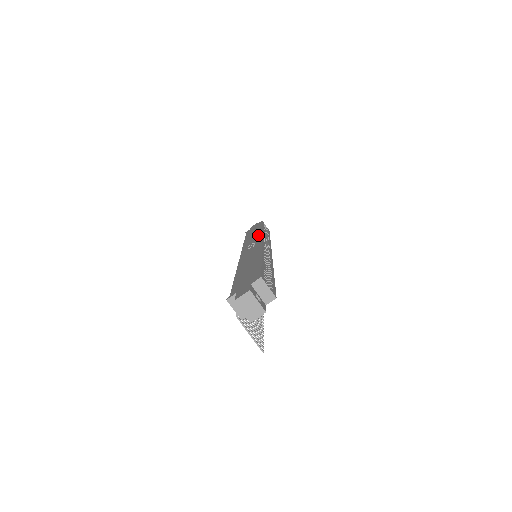
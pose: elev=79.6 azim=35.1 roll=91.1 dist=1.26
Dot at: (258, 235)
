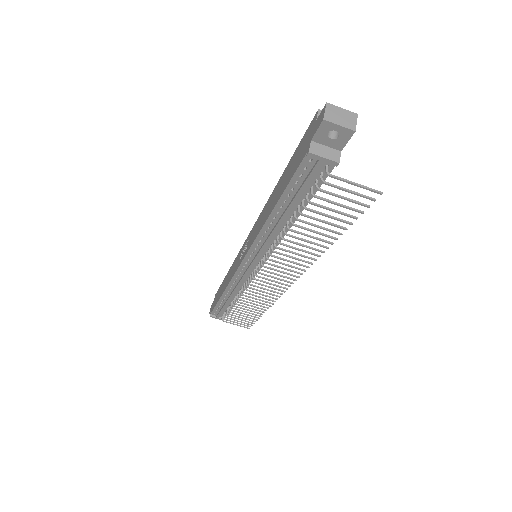
Dot at: (235, 259)
